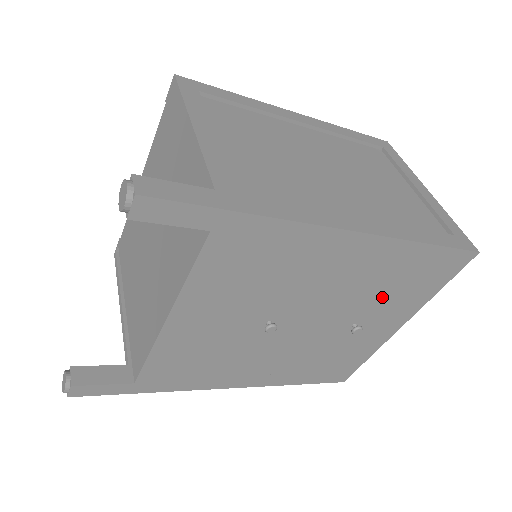
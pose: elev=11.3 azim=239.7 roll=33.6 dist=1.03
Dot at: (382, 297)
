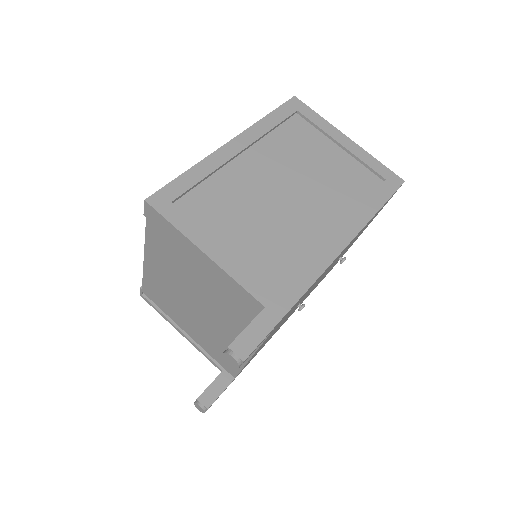
Dot at: occluded
